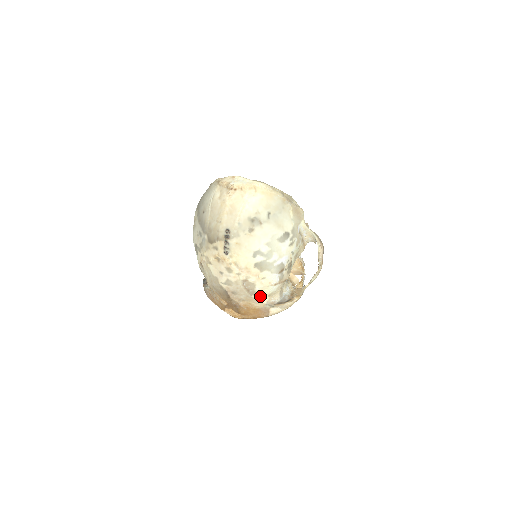
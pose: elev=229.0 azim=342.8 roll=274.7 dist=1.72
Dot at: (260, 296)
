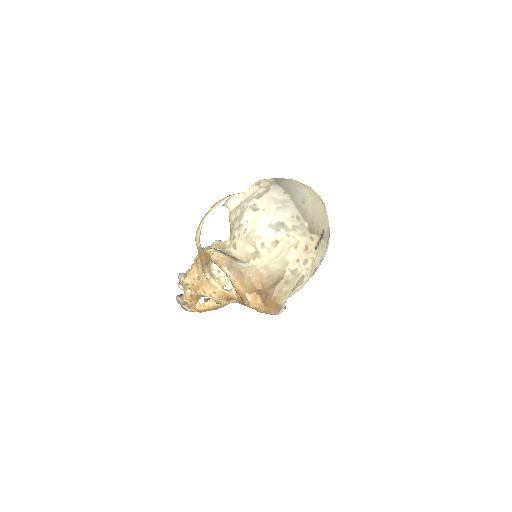
Dot at: (290, 294)
